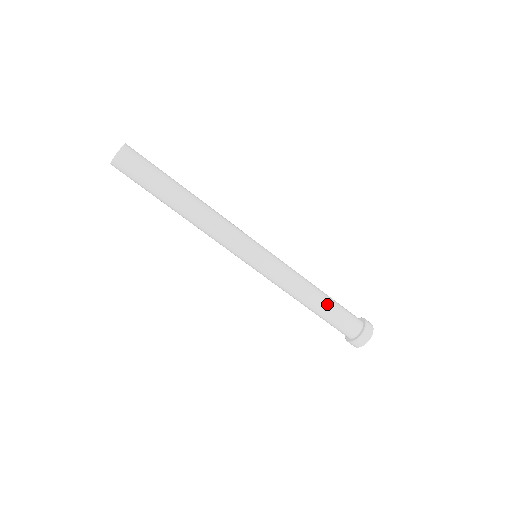
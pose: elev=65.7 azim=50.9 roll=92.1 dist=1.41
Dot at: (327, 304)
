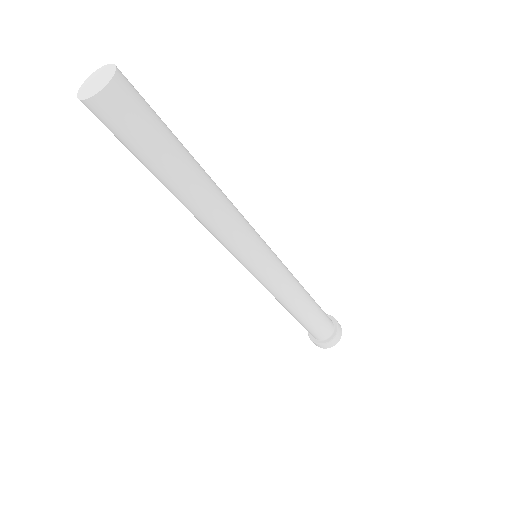
Dot at: (311, 314)
